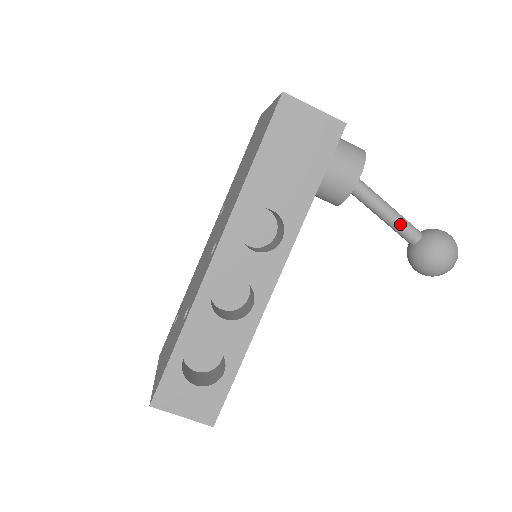
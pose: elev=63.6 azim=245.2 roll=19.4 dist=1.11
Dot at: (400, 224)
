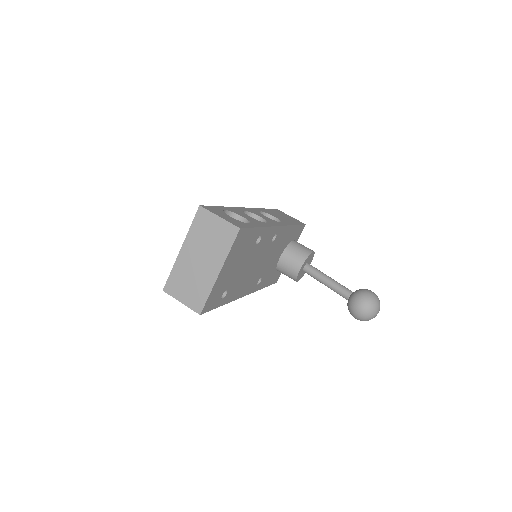
Dot at: (339, 284)
